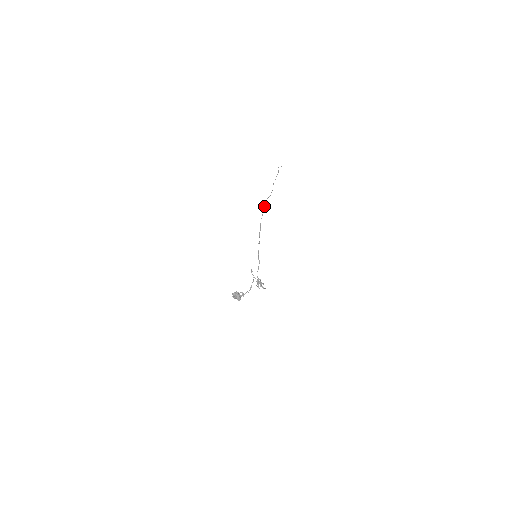
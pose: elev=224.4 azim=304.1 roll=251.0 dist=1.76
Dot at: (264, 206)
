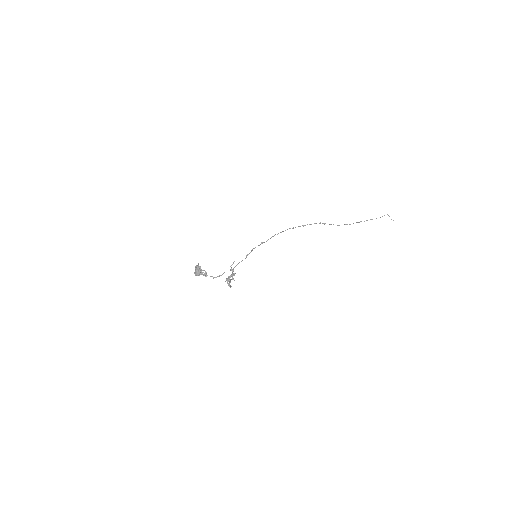
Dot at: occluded
